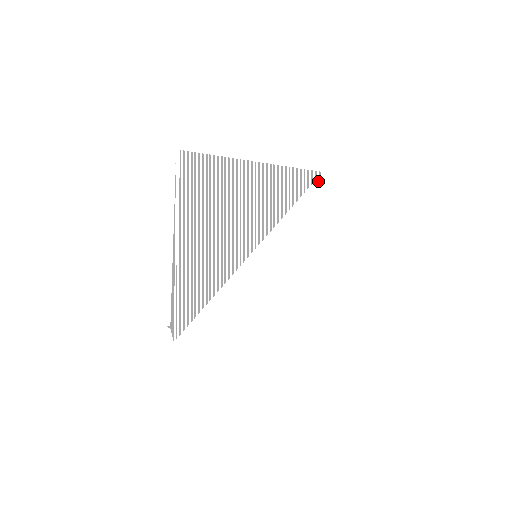
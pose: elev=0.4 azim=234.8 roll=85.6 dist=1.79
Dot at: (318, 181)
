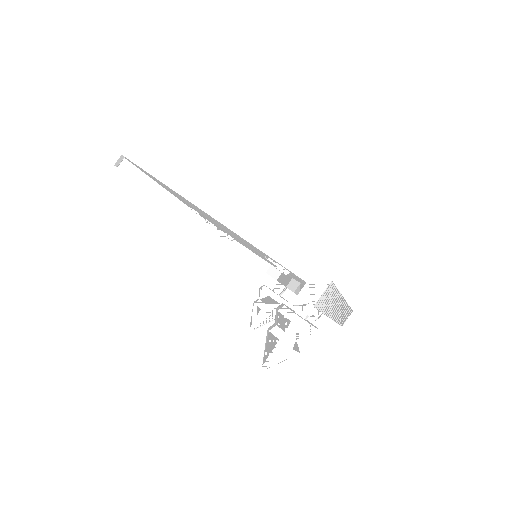
Dot at: occluded
